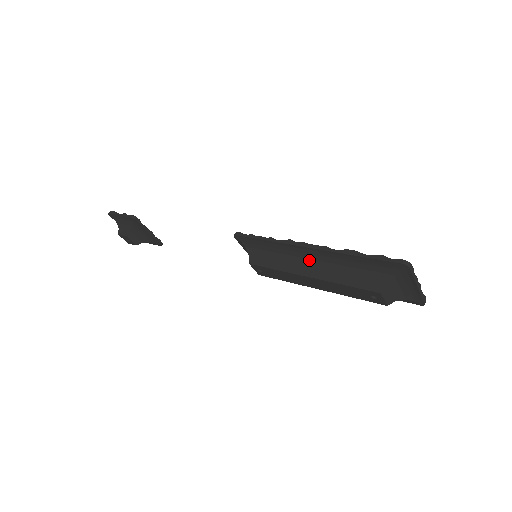
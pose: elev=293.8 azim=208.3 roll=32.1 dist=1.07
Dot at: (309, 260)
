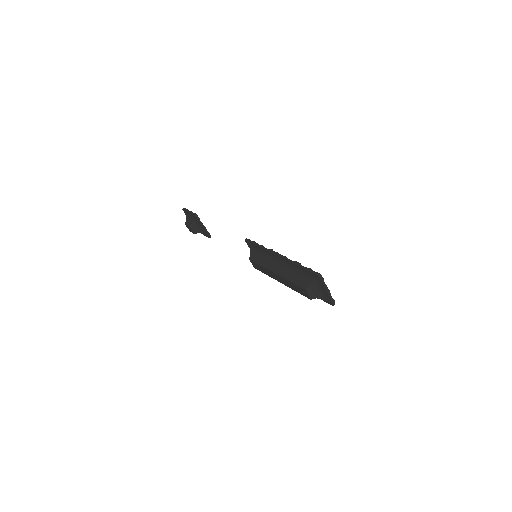
Dot at: (278, 263)
